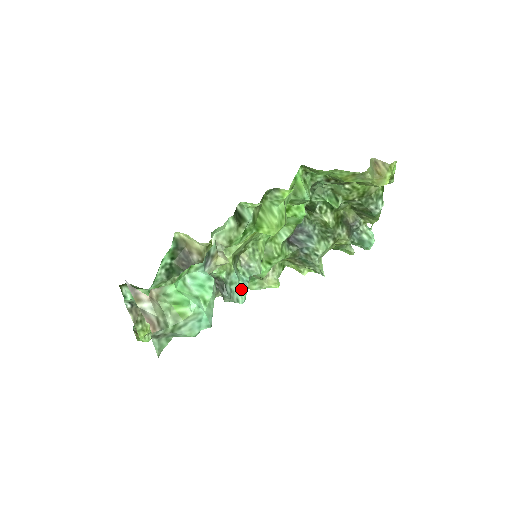
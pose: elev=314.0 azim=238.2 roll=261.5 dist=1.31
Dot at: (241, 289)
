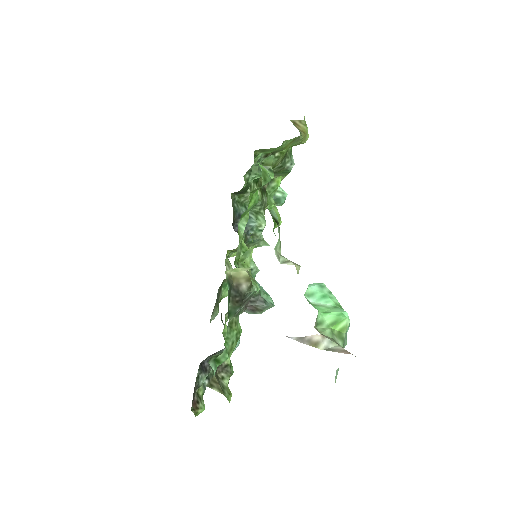
Dot at: (264, 293)
